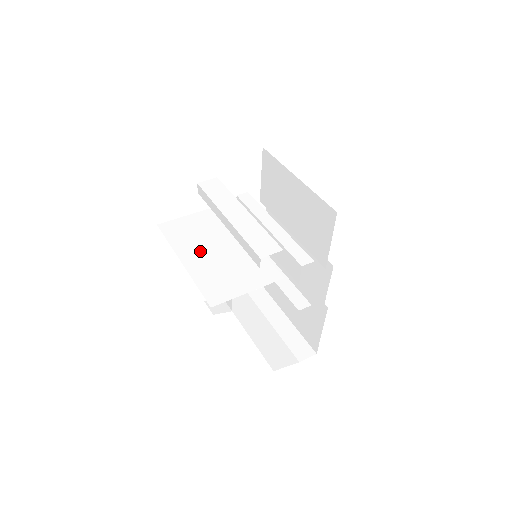
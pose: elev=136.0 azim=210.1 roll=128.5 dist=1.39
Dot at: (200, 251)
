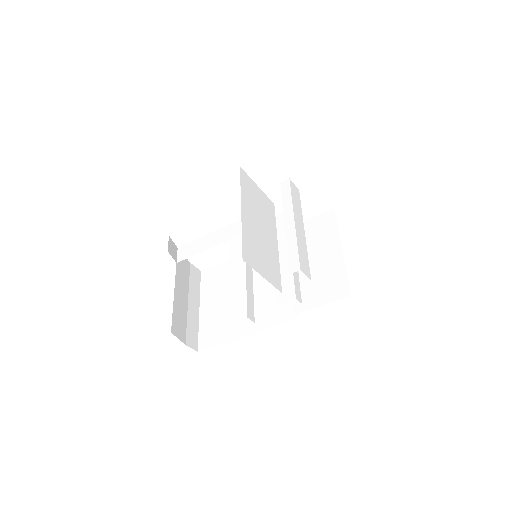
Dot at: (253, 216)
